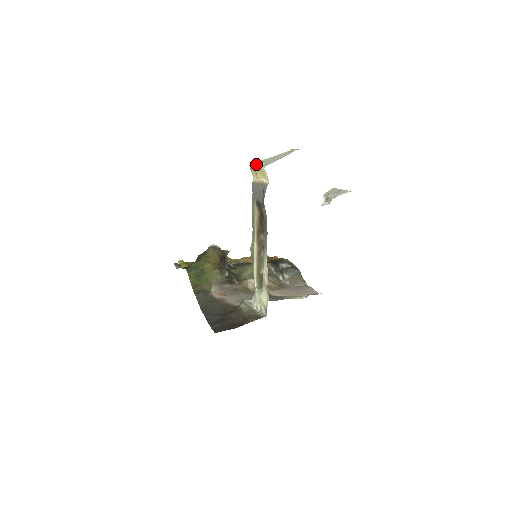
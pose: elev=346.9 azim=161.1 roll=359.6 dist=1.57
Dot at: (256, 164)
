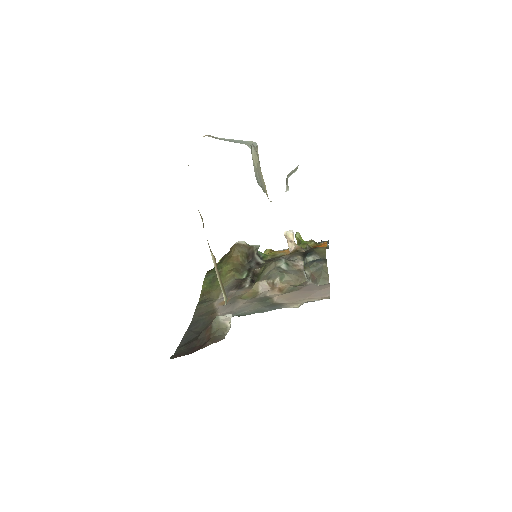
Dot at: occluded
